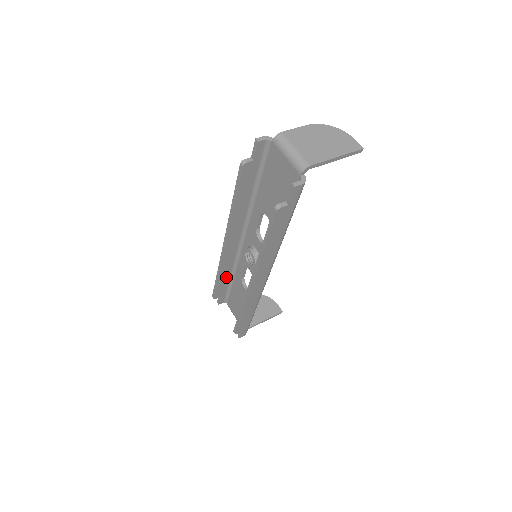
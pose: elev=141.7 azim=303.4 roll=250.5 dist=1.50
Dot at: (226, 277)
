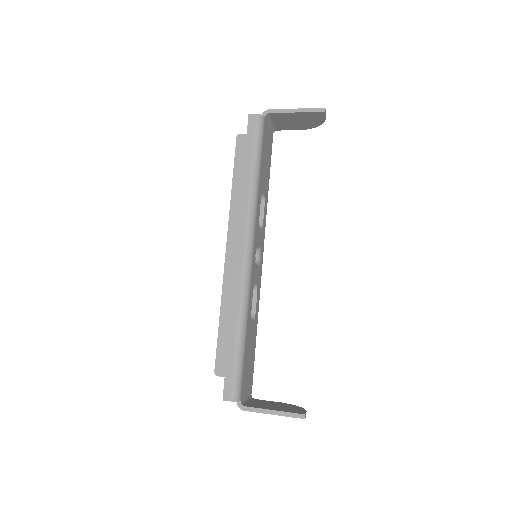
Dot at: occluded
